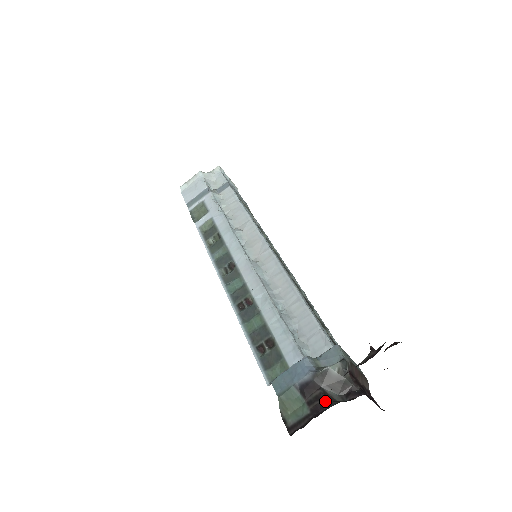
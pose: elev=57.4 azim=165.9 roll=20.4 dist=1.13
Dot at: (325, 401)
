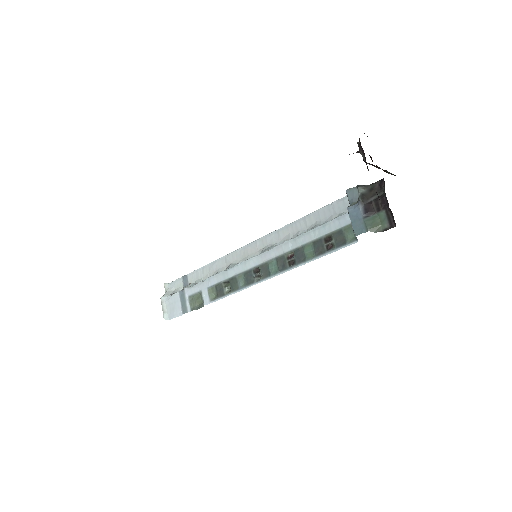
Dot at: (380, 198)
